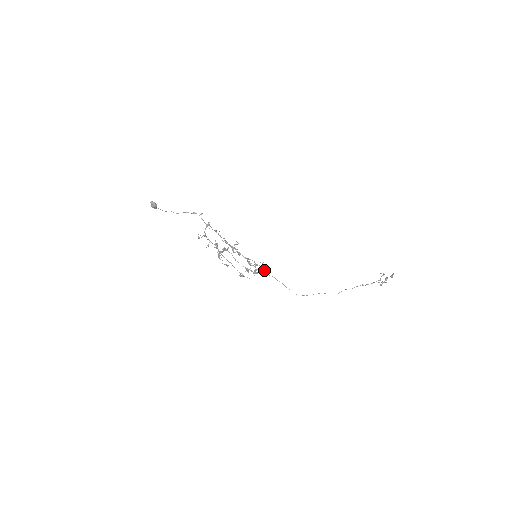
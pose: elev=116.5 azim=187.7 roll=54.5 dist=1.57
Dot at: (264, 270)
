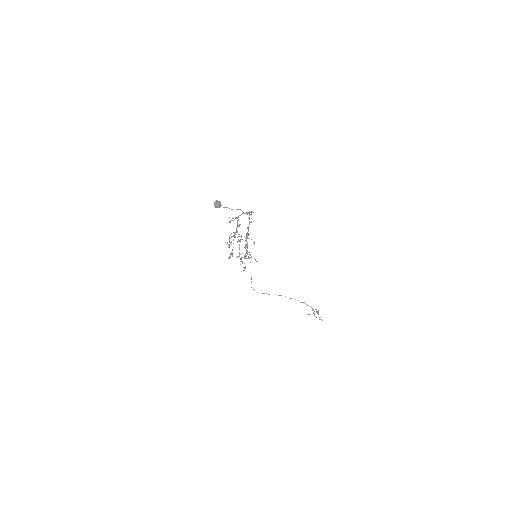
Dot at: occluded
